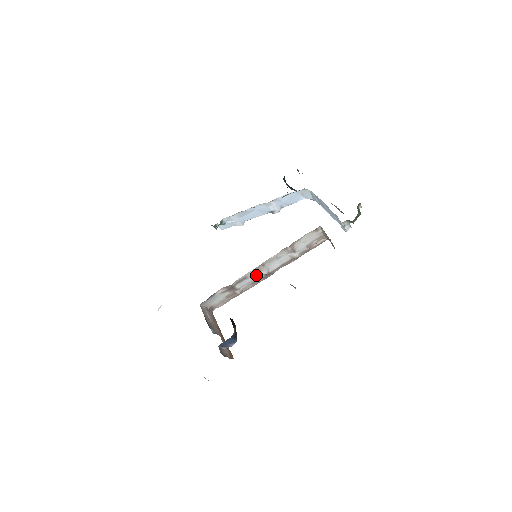
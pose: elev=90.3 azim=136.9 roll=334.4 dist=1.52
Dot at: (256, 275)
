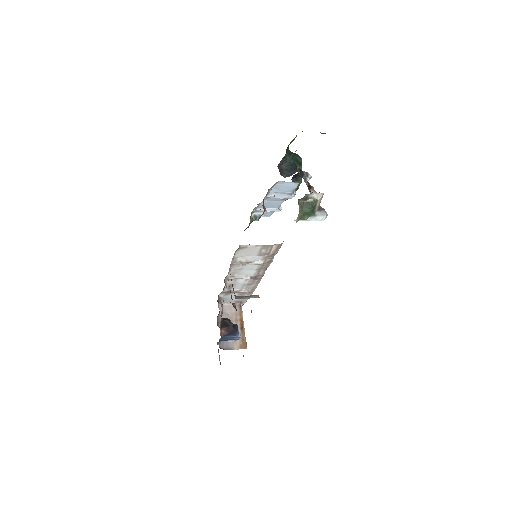
Dot at: (241, 281)
